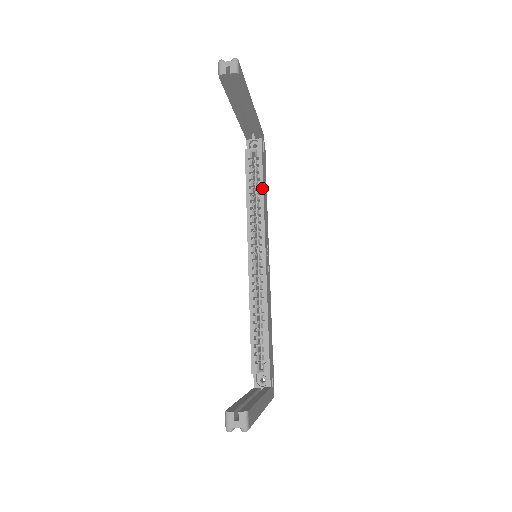
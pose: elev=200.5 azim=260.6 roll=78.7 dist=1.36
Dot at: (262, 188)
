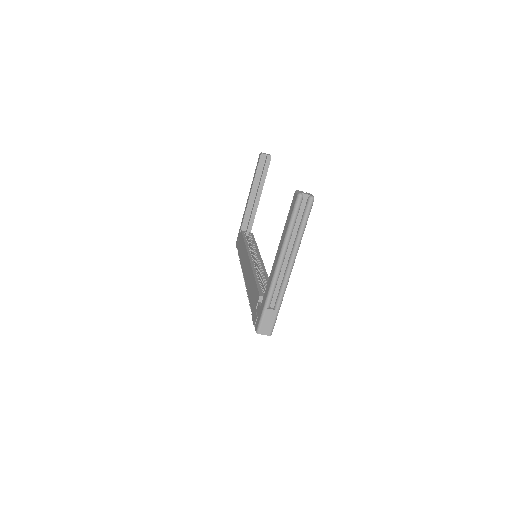
Dot at: (255, 242)
